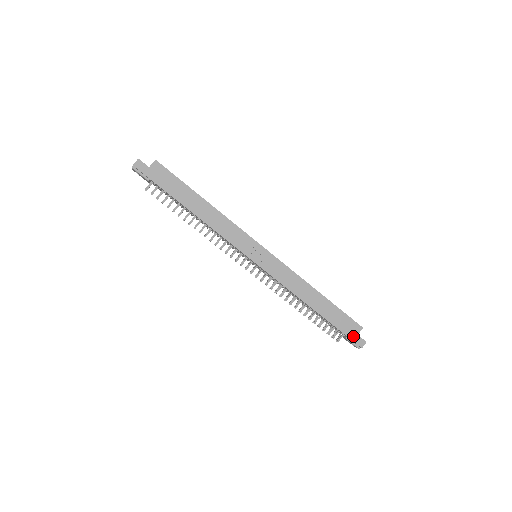
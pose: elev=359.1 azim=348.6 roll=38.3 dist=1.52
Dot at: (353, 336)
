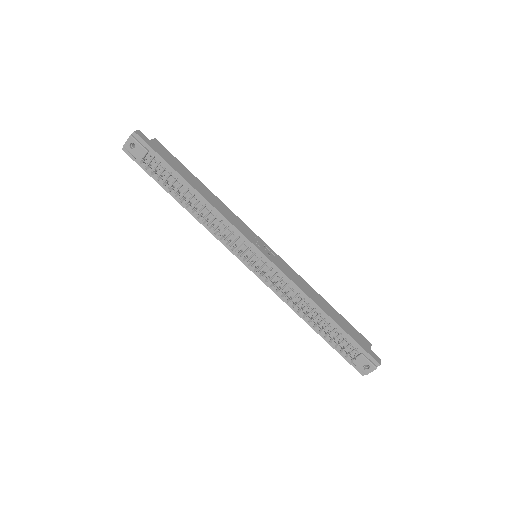
Dot at: (368, 350)
